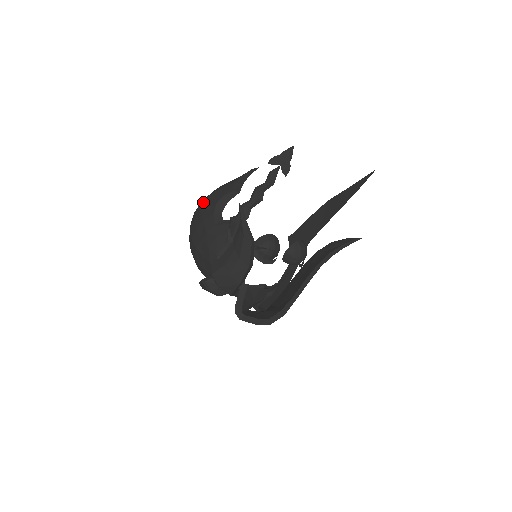
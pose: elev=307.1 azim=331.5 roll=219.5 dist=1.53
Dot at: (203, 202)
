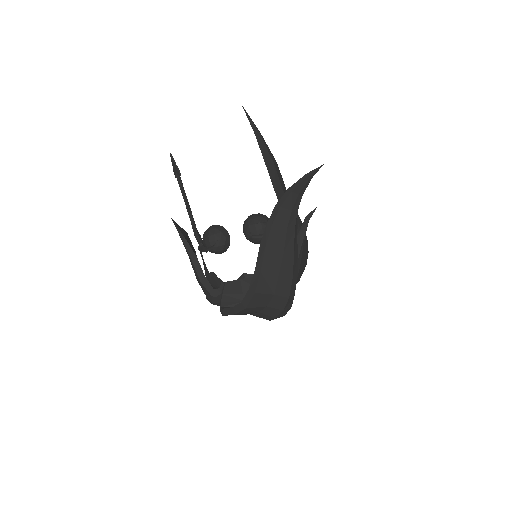
Dot at: occluded
